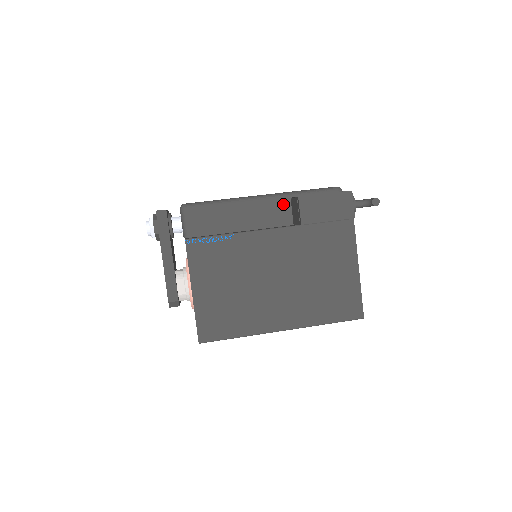
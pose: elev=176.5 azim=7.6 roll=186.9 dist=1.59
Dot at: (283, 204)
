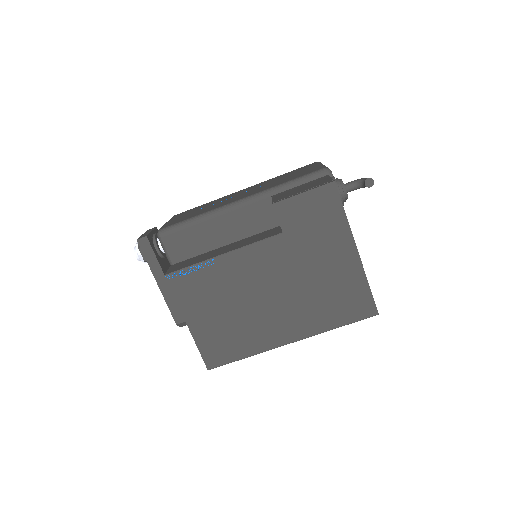
Dot at: (264, 205)
